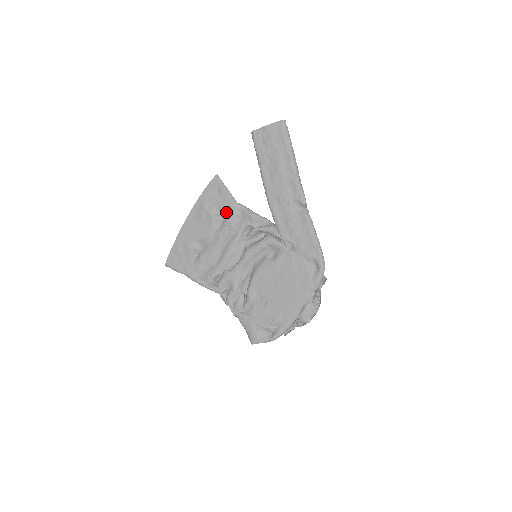
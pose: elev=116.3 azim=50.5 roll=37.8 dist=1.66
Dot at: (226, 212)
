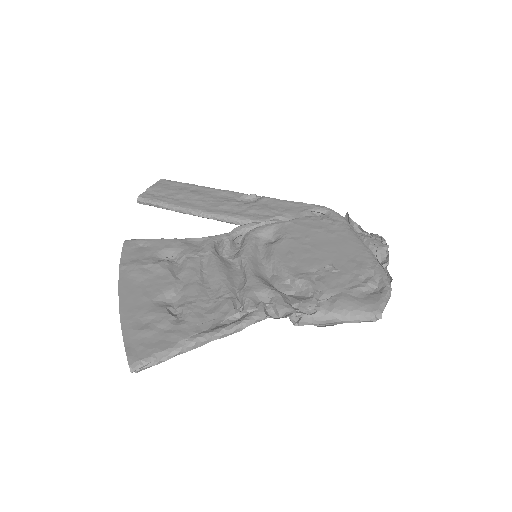
Dot at: (173, 251)
